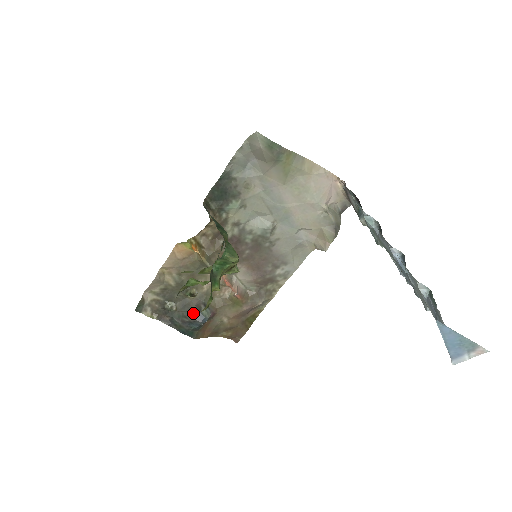
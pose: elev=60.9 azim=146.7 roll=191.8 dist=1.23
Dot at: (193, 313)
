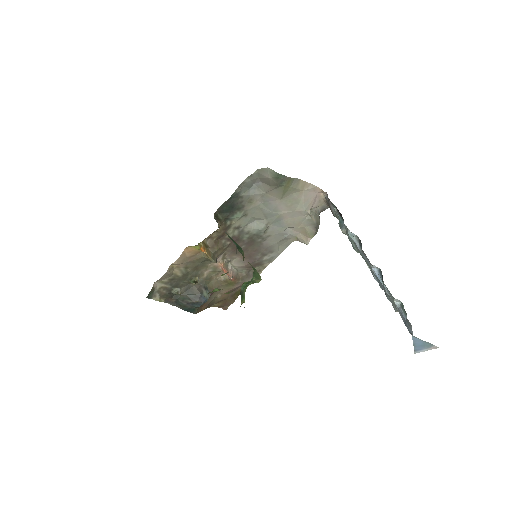
Dot at: (196, 296)
